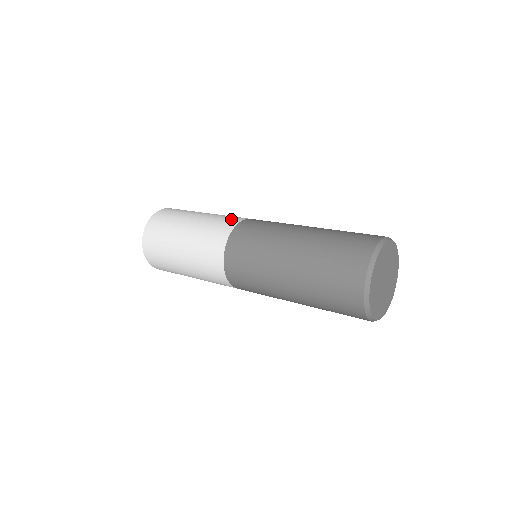
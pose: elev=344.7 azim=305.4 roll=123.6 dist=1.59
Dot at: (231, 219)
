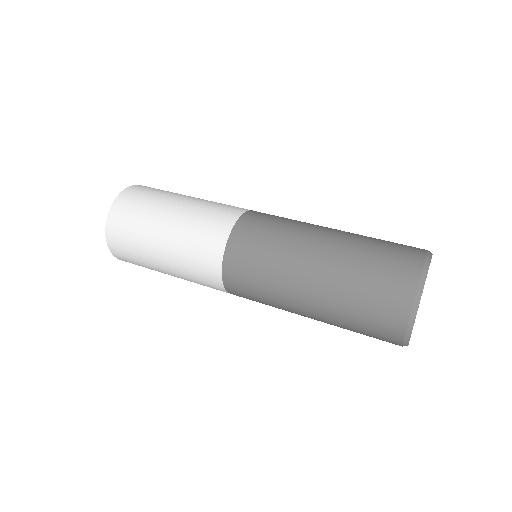
Dot at: (208, 253)
